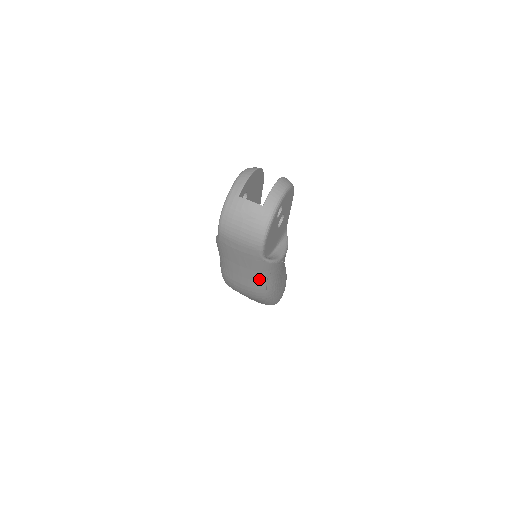
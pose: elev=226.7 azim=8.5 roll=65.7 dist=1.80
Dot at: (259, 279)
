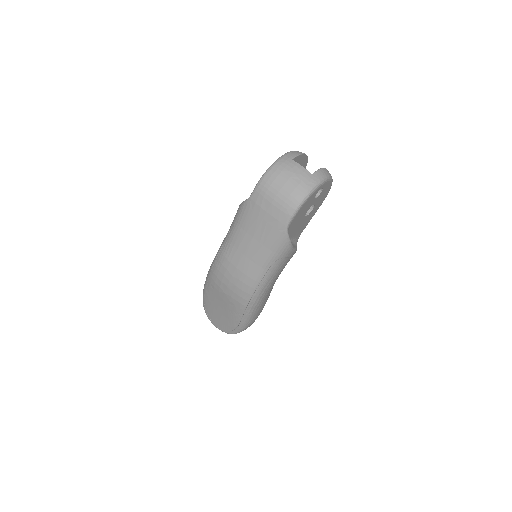
Dot at: (262, 263)
